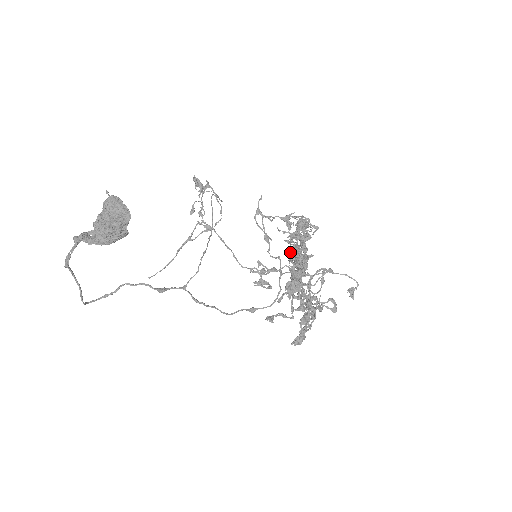
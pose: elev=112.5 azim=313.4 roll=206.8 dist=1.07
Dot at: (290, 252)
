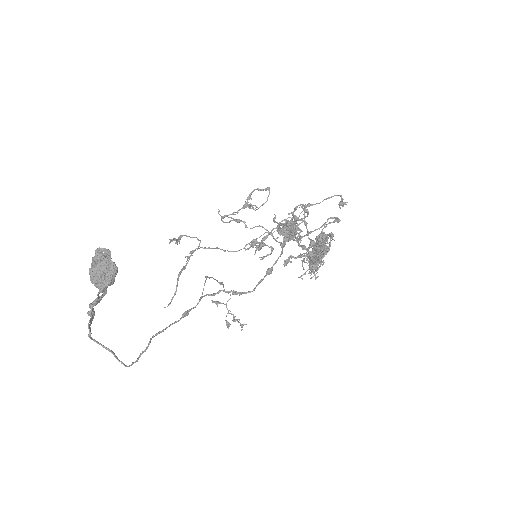
Dot at: occluded
